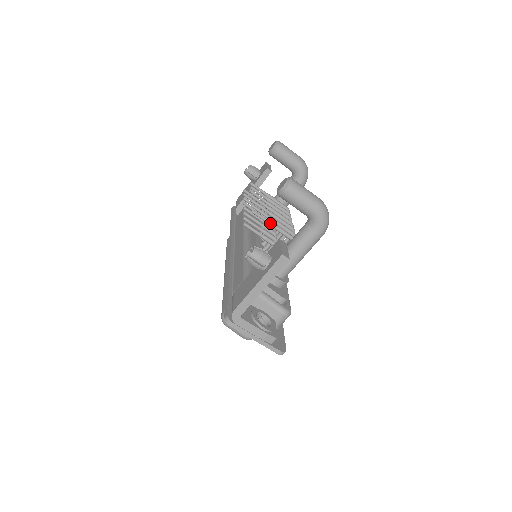
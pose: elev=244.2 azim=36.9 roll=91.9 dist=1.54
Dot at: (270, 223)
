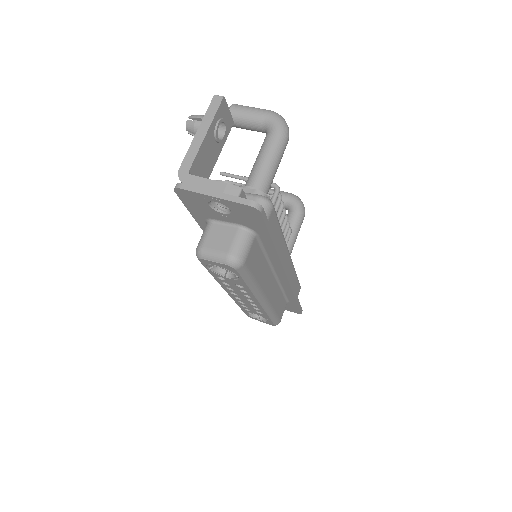
Dot at: (242, 177)
